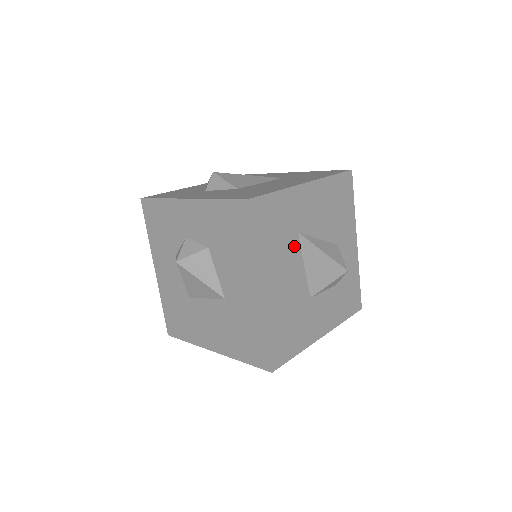
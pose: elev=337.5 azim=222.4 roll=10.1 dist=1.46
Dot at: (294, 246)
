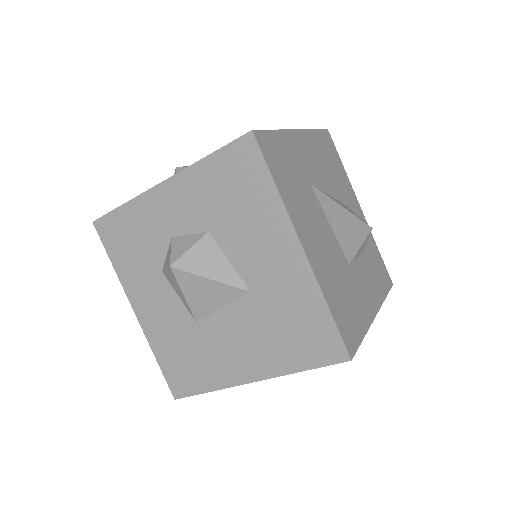
Dot at: (312, 199)
